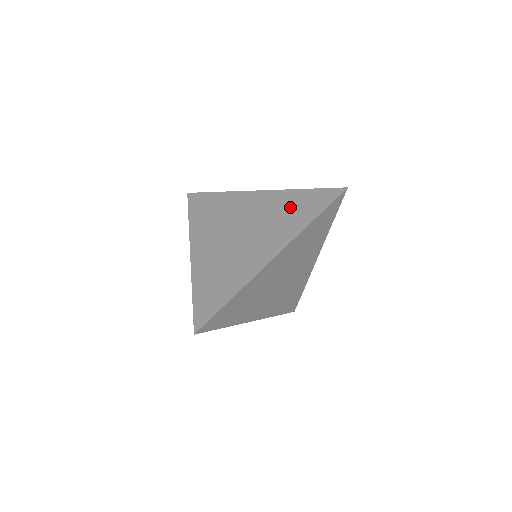
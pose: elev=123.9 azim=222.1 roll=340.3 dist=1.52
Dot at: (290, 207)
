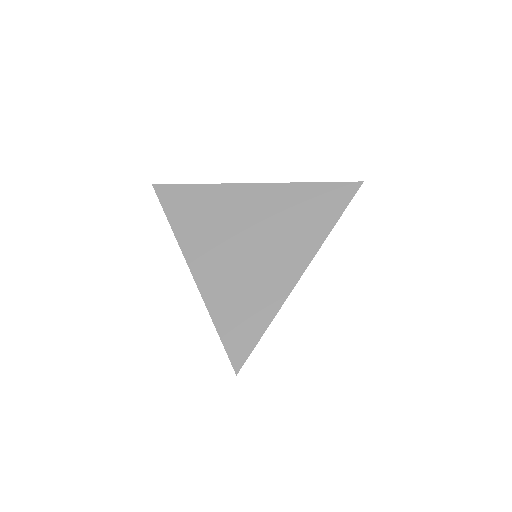
Dot at: (302, 207)
